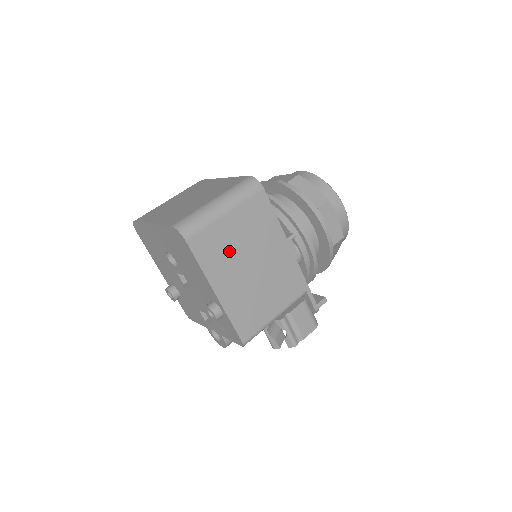
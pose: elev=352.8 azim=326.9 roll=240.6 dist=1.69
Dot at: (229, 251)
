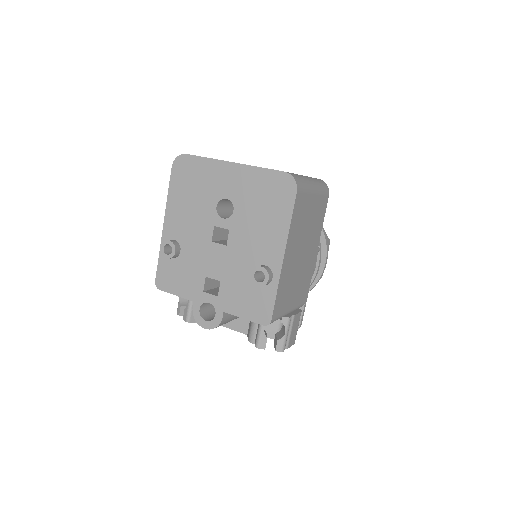
Dot at: (302, 226)
